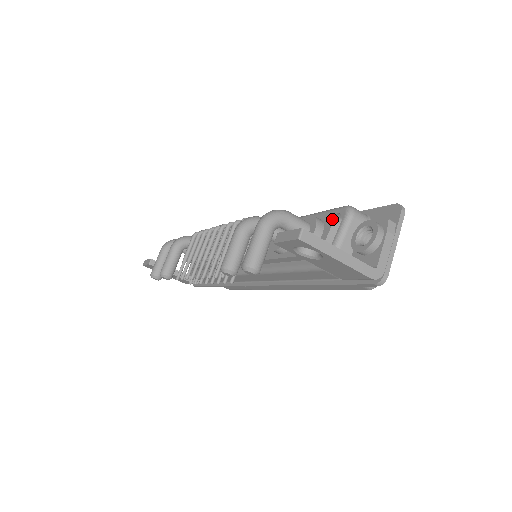
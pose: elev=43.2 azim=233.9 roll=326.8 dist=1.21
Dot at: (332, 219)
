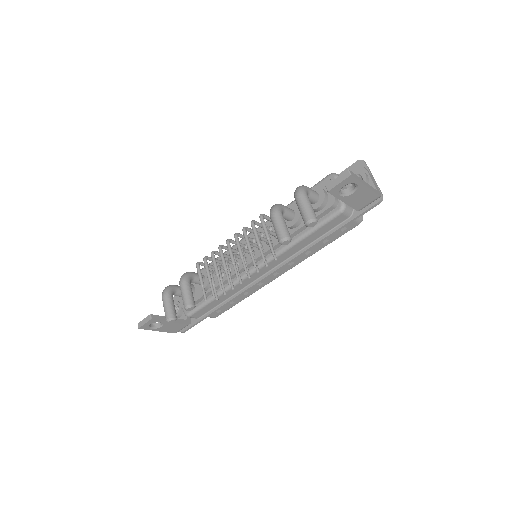
Dot at: occluded
